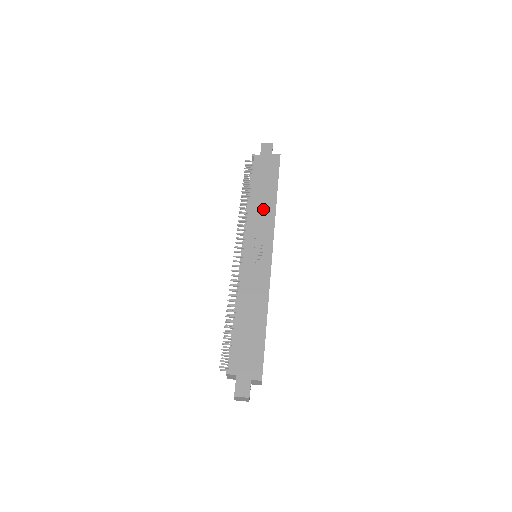
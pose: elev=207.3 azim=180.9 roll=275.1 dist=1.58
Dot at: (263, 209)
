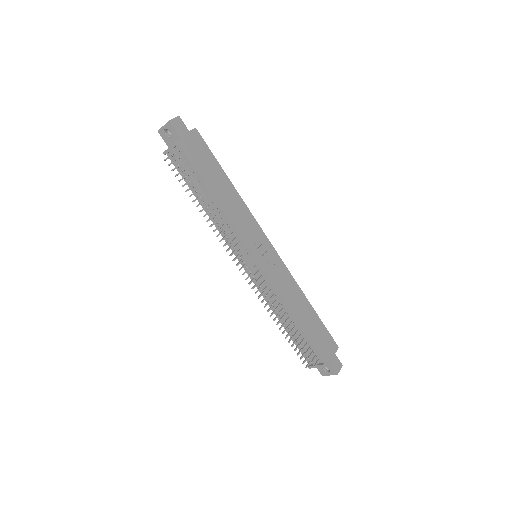
Dot at: (234, 205)
